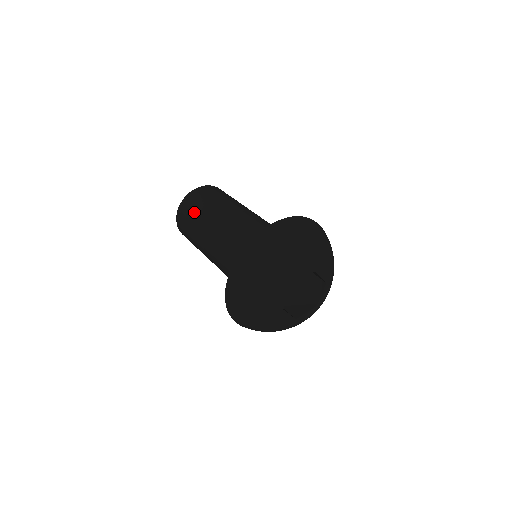
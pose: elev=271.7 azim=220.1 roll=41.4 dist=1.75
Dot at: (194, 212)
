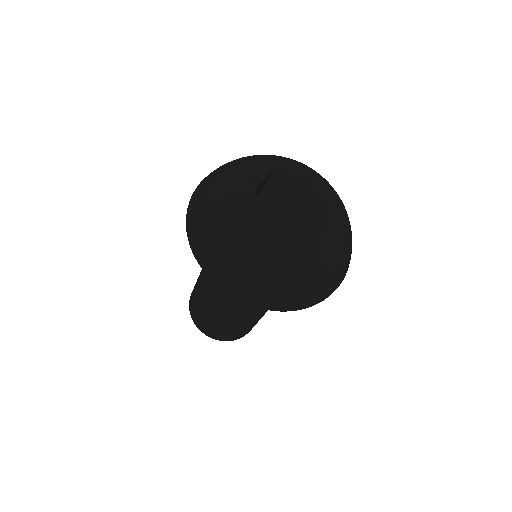
Dot at: occluded
